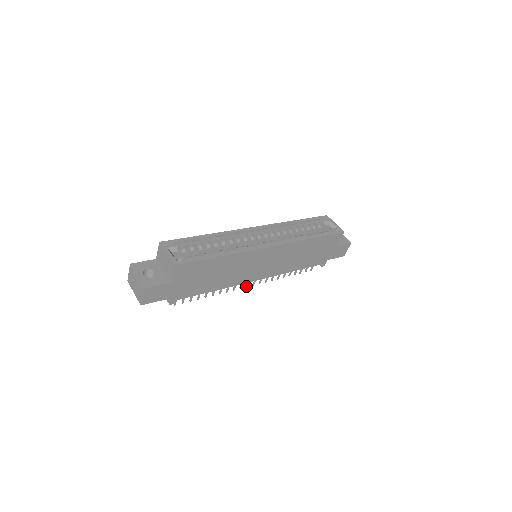
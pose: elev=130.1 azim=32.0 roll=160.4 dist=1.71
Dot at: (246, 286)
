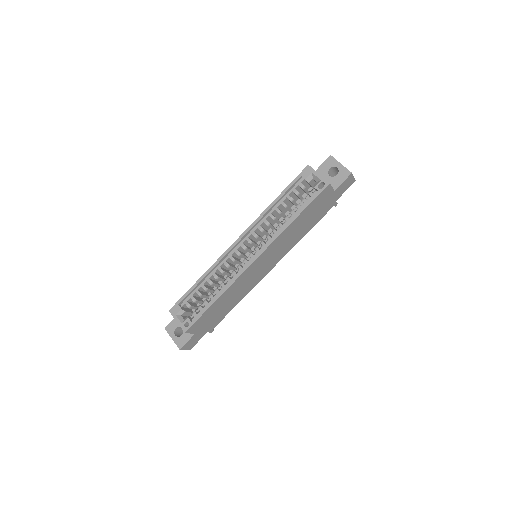
Dot at: occluded
